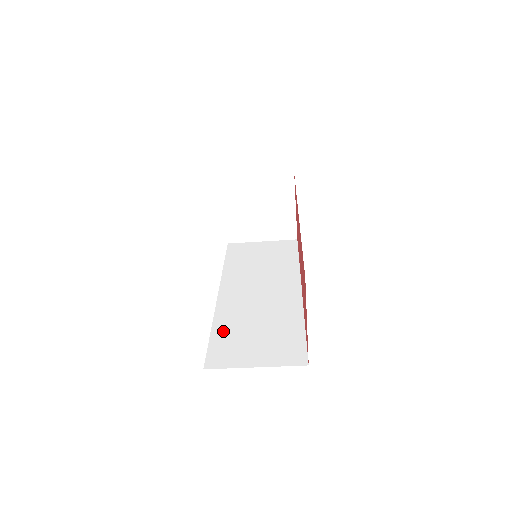
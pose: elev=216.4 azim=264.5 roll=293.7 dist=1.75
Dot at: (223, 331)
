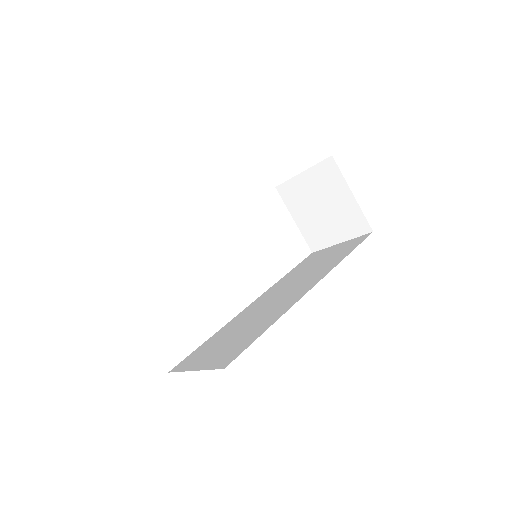
Dot at: (215, 338)
